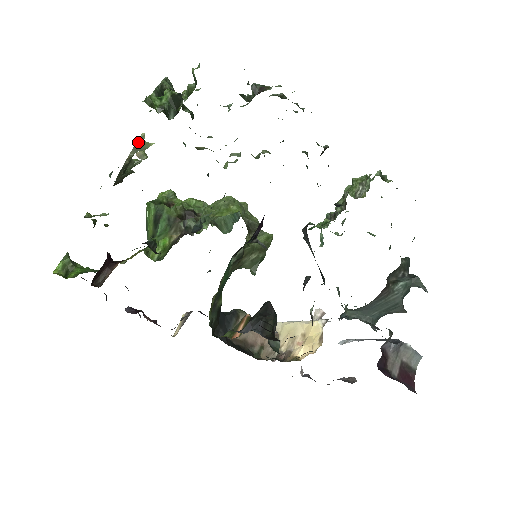
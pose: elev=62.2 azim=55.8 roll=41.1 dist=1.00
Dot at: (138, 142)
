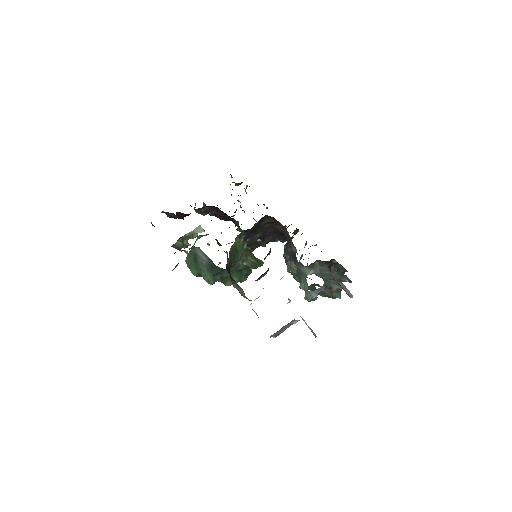
Dot at: (198, 227)
